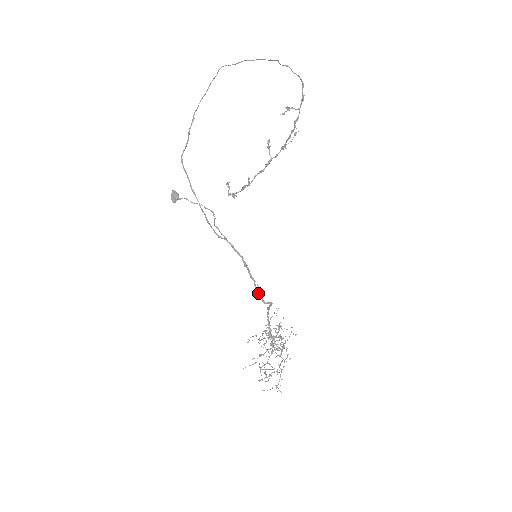
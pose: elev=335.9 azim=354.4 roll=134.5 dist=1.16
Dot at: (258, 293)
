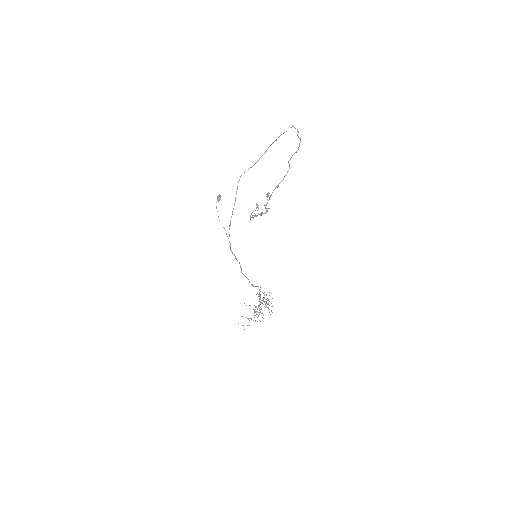
Dot at: (245, 276)
